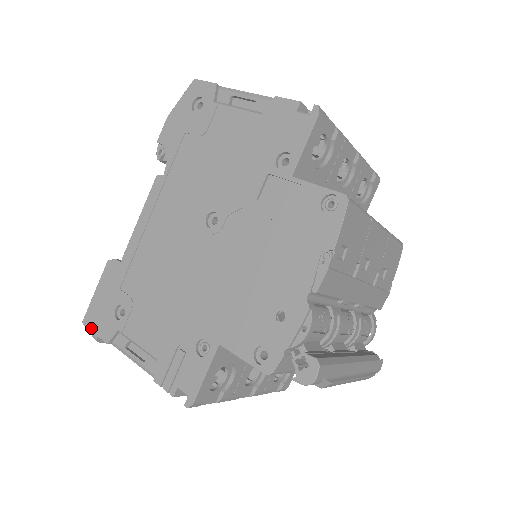
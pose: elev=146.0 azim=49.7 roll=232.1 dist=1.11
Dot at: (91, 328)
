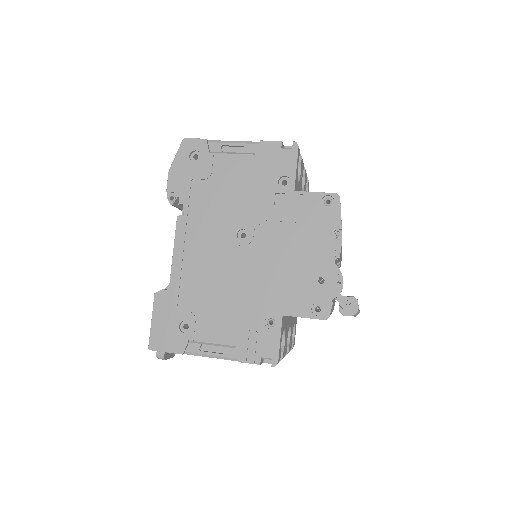
Dot at: (160, 349)
